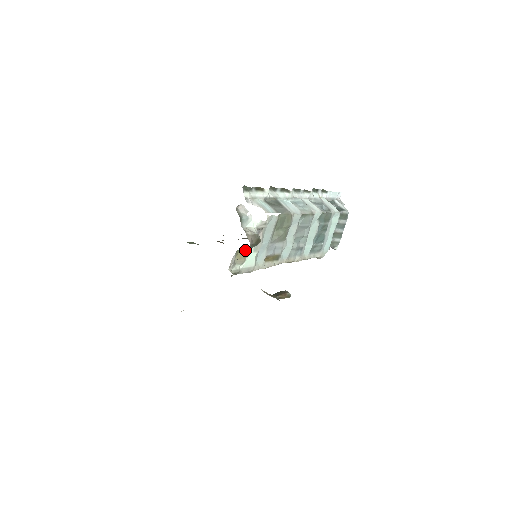
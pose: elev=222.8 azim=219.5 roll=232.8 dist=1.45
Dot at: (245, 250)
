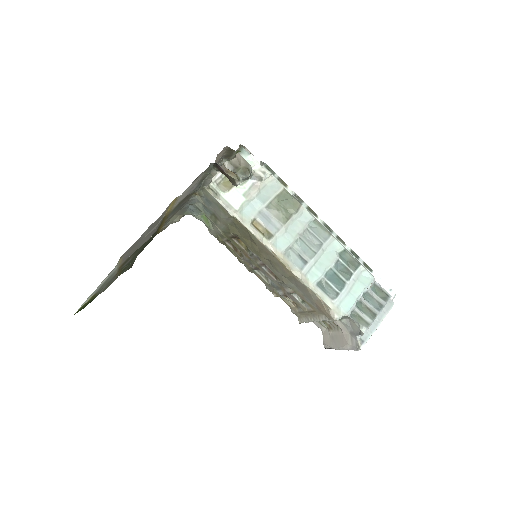
Dot at: occluded
